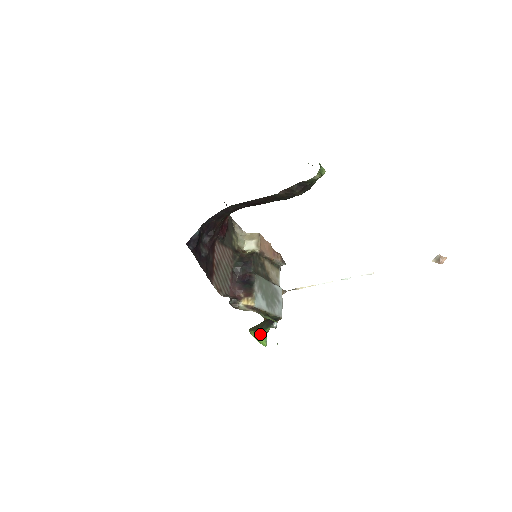
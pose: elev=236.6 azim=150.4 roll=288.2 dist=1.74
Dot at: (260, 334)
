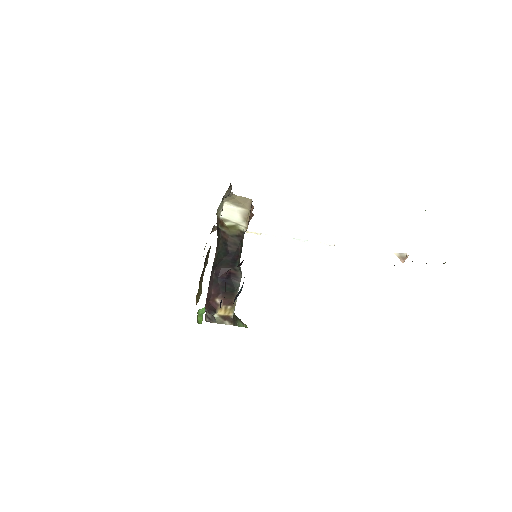
Dot at: (200, 311)
